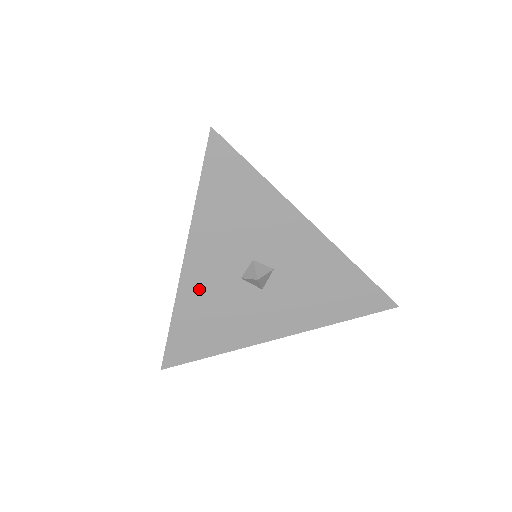
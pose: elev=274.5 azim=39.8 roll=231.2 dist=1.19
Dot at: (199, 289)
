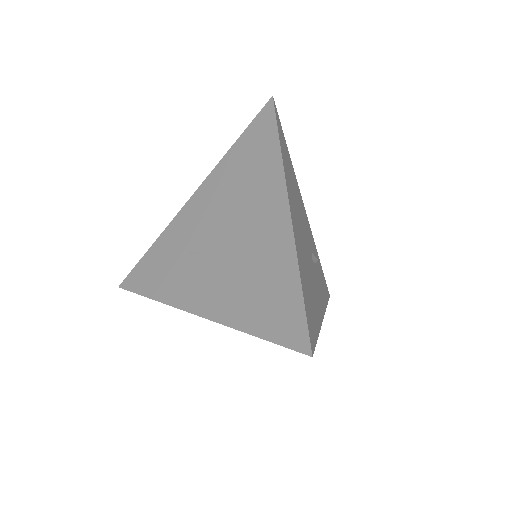
Dot at: occluded
